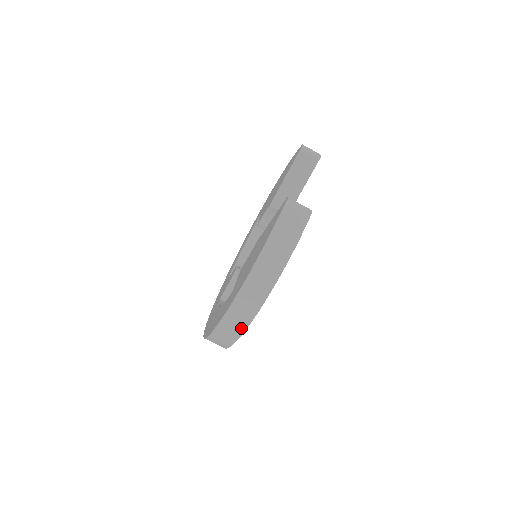
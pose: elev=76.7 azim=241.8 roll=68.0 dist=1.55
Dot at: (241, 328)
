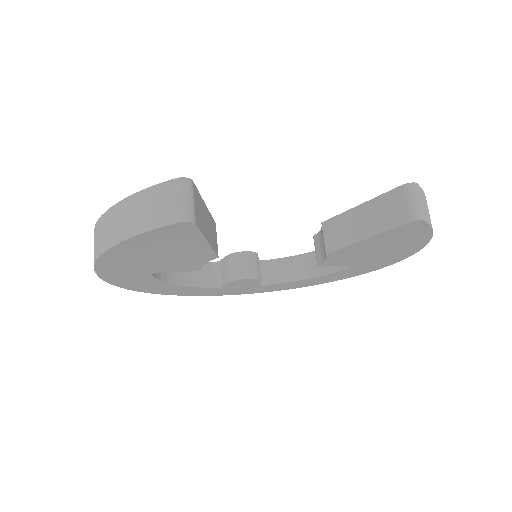
Dot at: occluded
